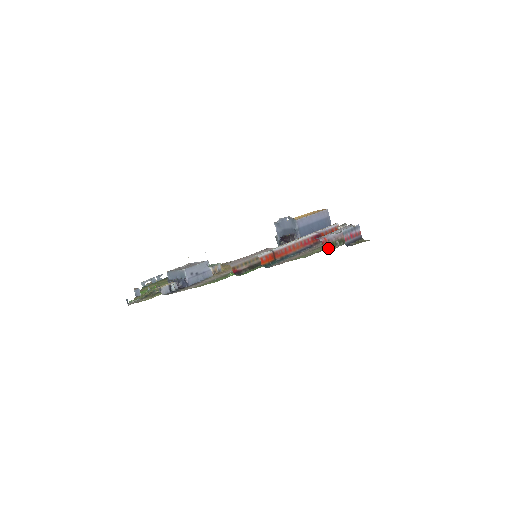
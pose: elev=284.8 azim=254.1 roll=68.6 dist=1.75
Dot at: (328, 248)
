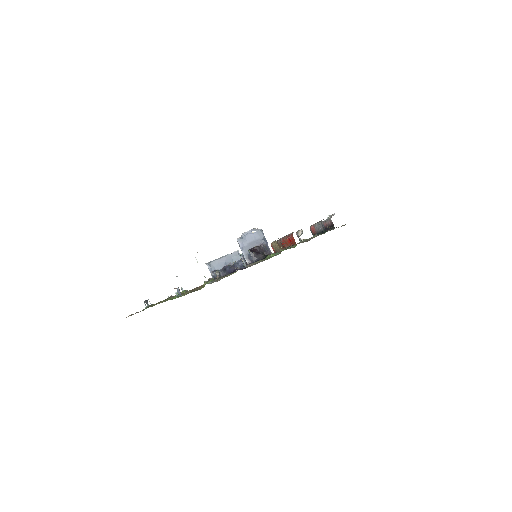
Dot at: (330, 229)
